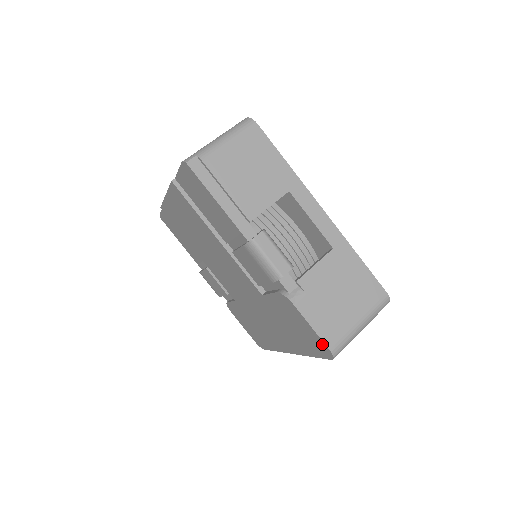
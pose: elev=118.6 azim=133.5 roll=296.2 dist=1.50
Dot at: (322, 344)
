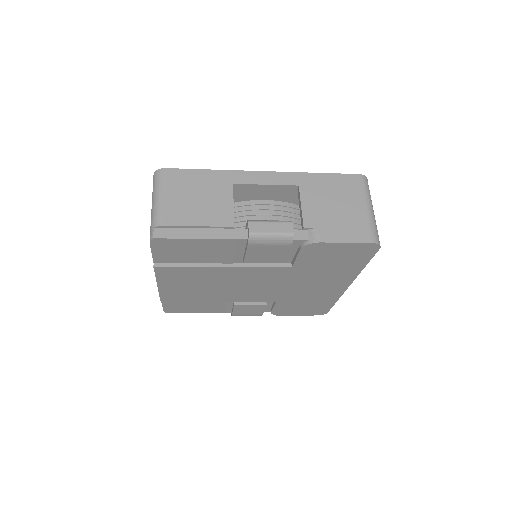
Dot at: (363, 246)
